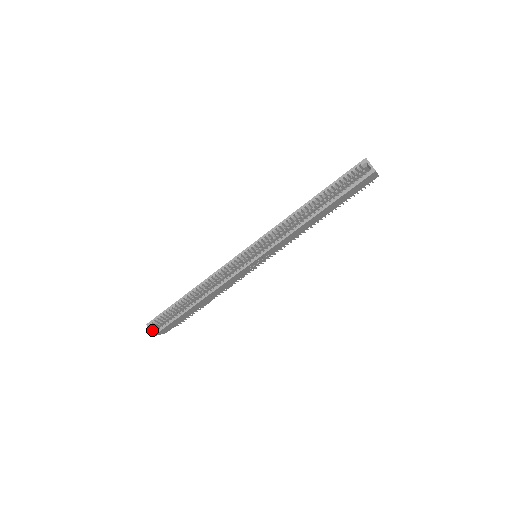
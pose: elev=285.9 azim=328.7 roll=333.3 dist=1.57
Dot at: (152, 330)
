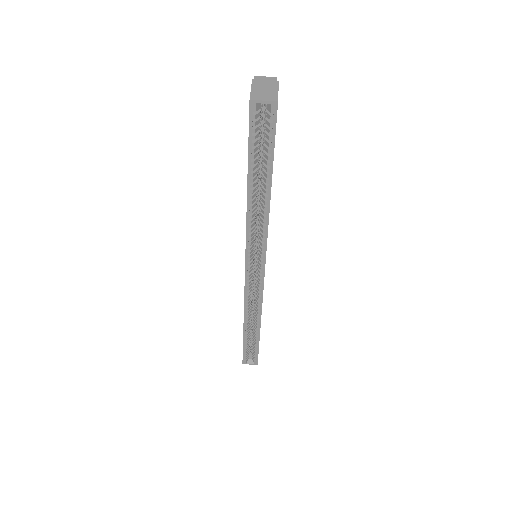
Dot at: (251, 362)
